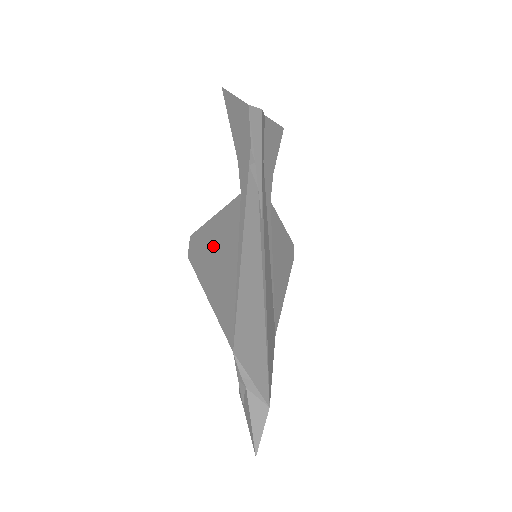
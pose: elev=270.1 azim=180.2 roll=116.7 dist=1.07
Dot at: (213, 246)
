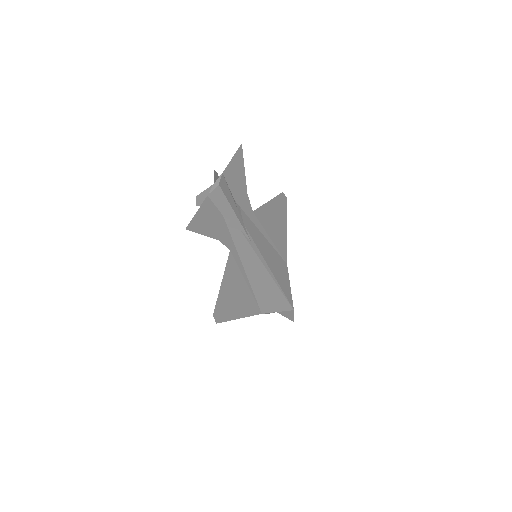
Dot at: (227, 298)
